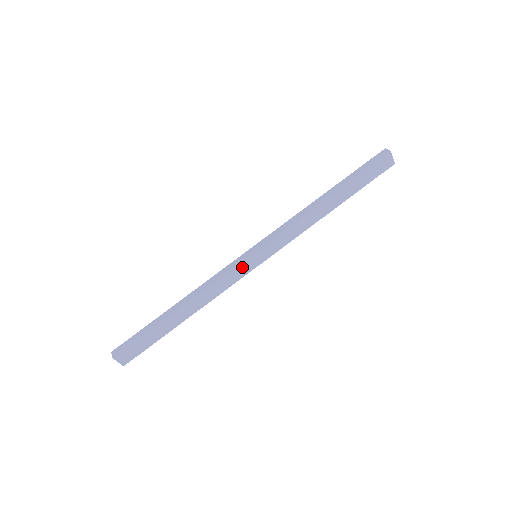
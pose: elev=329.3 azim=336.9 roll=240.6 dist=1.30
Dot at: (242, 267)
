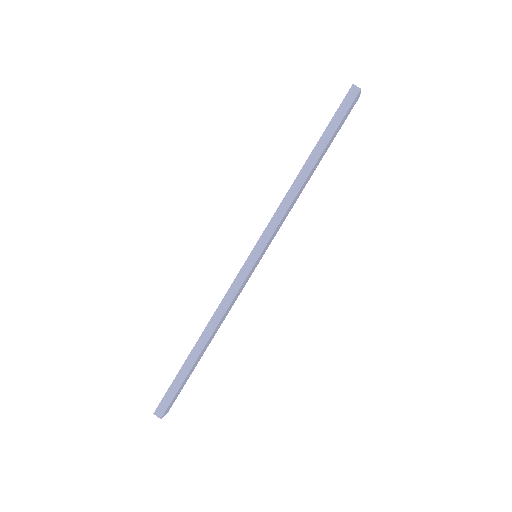
Dot at: (249, 275)
